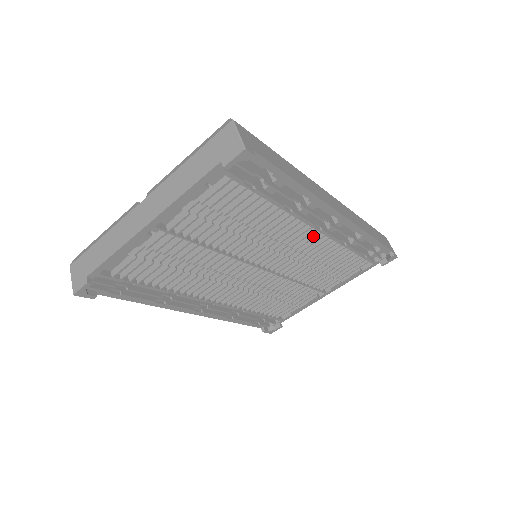
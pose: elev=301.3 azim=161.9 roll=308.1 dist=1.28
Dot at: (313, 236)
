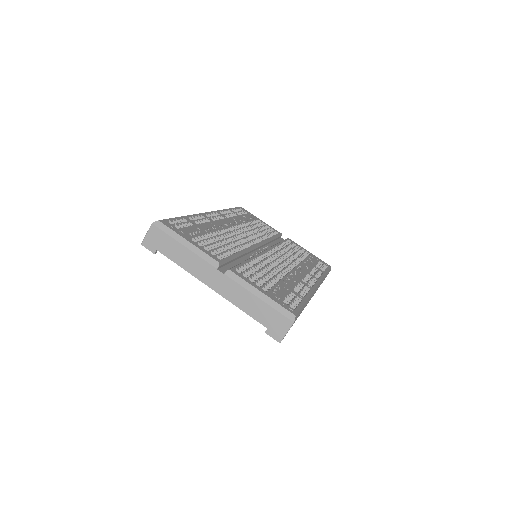
Dot at: occluded
